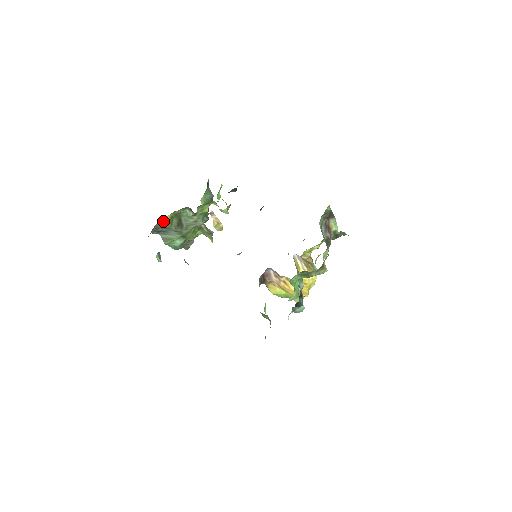
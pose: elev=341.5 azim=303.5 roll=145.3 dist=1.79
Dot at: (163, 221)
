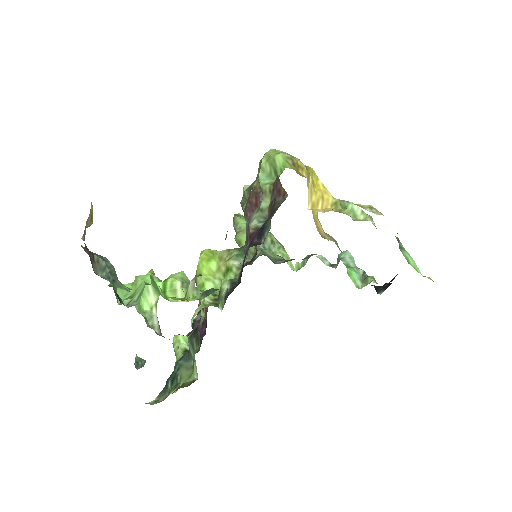
Dot at: occluded
